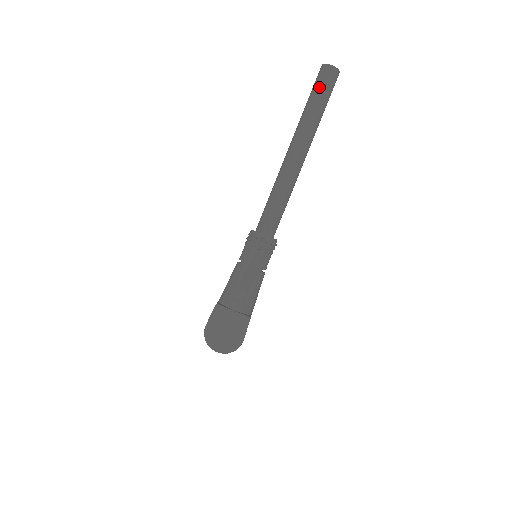
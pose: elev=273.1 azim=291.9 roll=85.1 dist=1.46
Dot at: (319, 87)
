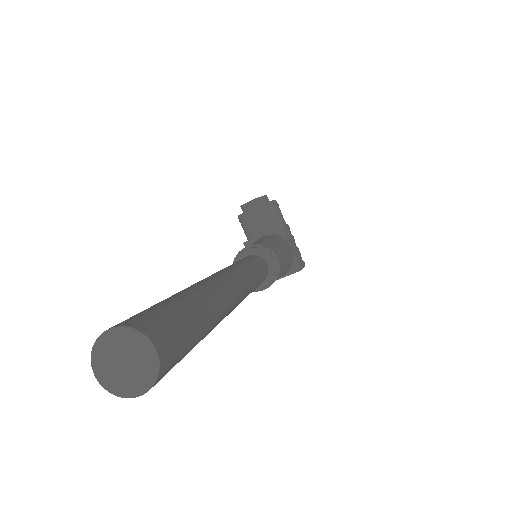
Dot at: occluded
